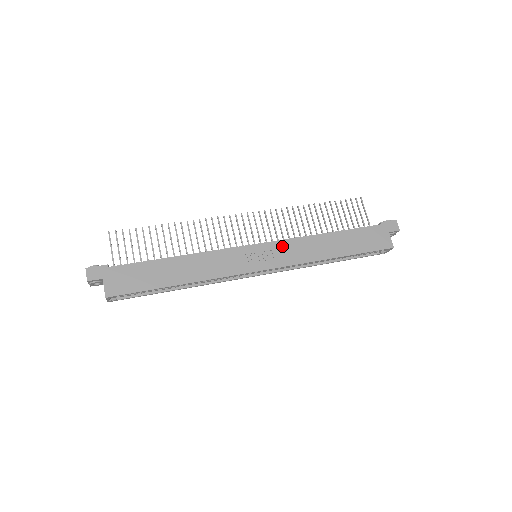
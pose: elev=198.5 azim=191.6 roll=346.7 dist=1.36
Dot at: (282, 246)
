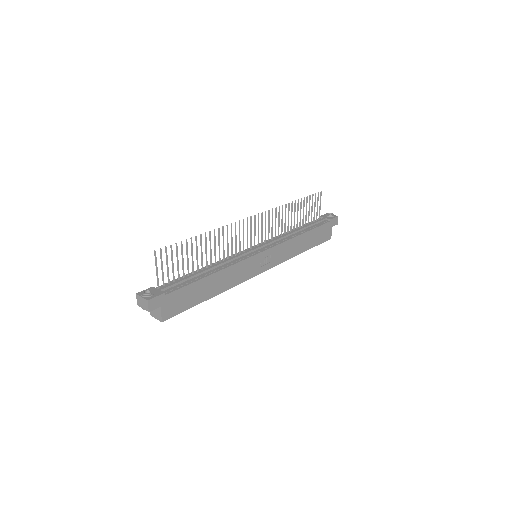
Dot at: (277, 250)
